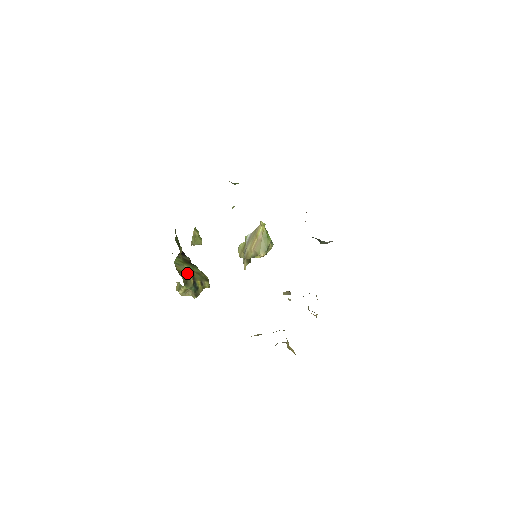
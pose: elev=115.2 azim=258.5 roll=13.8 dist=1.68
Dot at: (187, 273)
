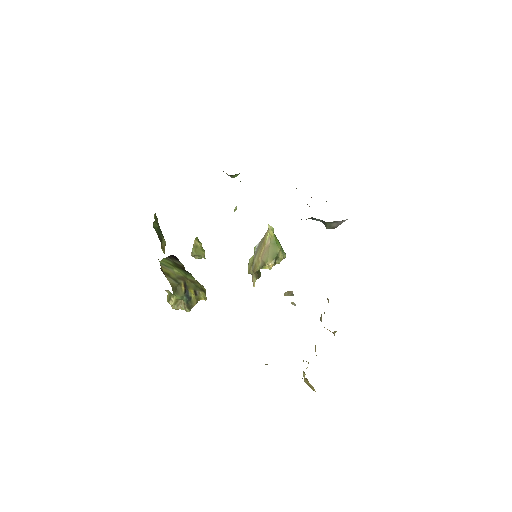
Dot at: (177, 278)
